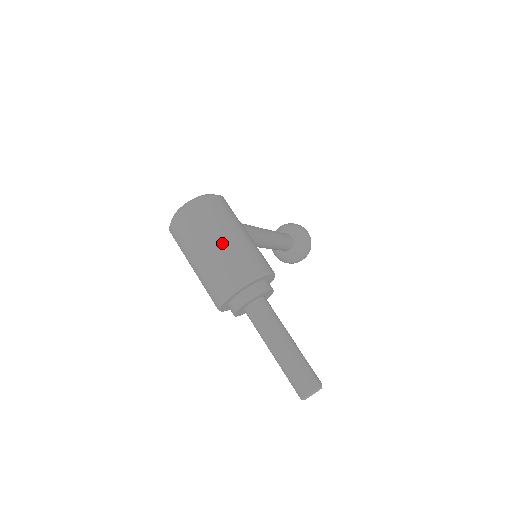
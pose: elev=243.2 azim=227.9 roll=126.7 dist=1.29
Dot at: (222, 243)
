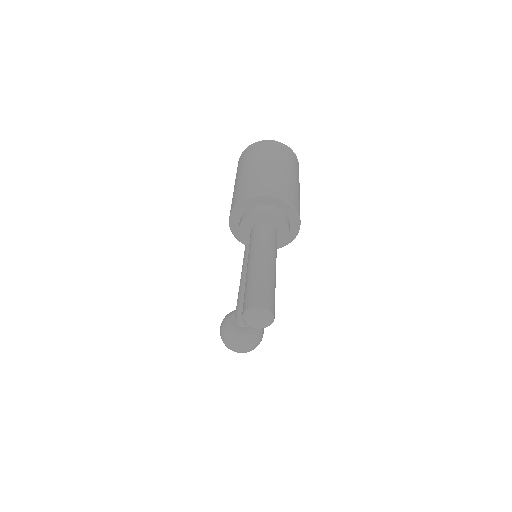
Dot at: (288, 173)
